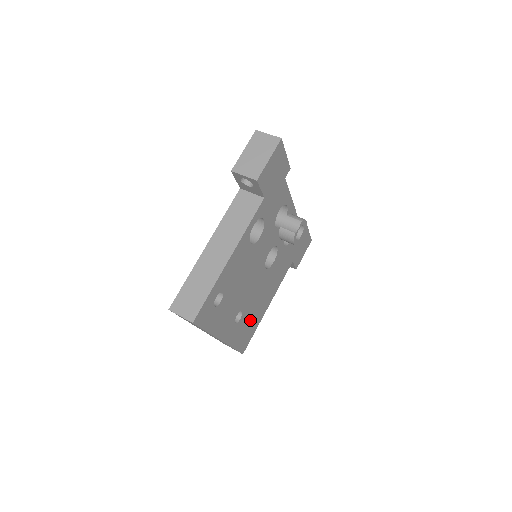
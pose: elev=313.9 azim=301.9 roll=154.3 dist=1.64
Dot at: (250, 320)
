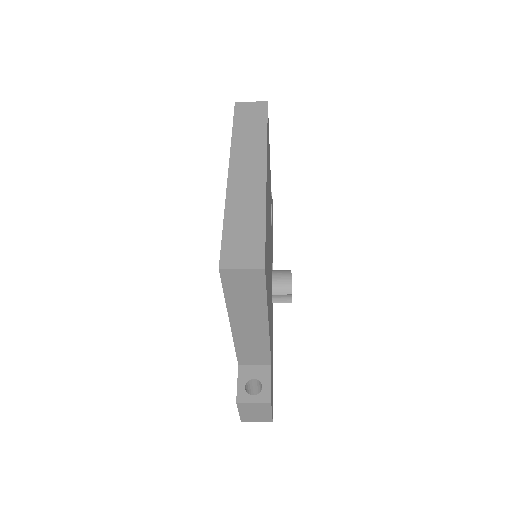
Dot at: occluded
